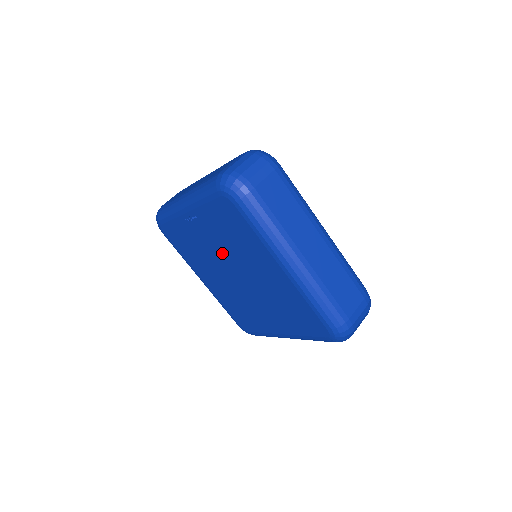
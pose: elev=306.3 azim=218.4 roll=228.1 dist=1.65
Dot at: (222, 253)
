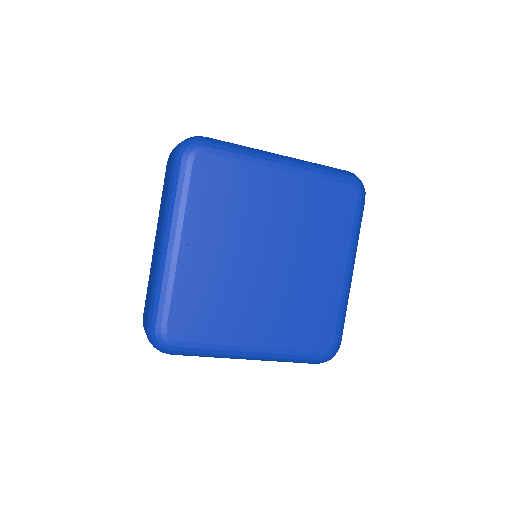
Dot at: (239, 247)
